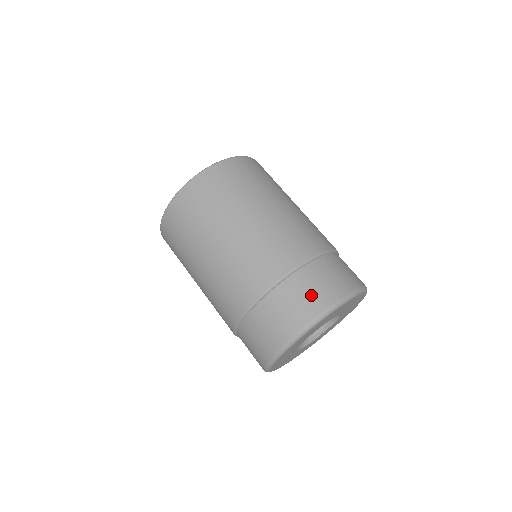
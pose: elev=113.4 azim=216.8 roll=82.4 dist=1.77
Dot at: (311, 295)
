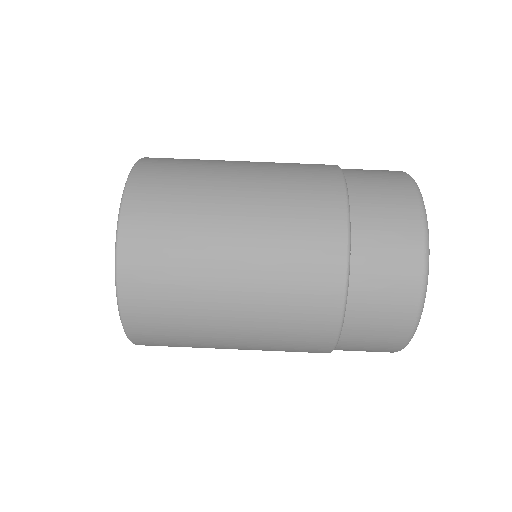
Dot at: (383, 178)
